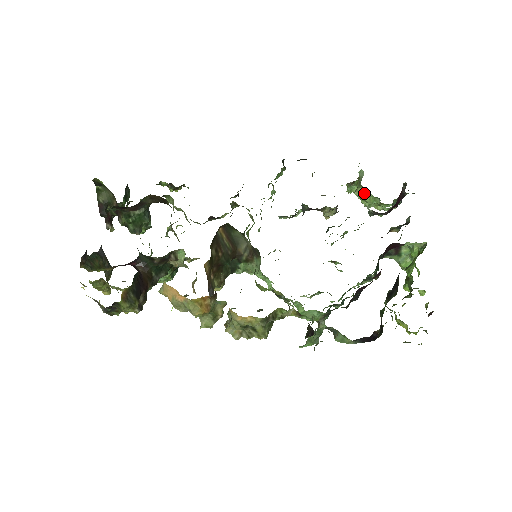
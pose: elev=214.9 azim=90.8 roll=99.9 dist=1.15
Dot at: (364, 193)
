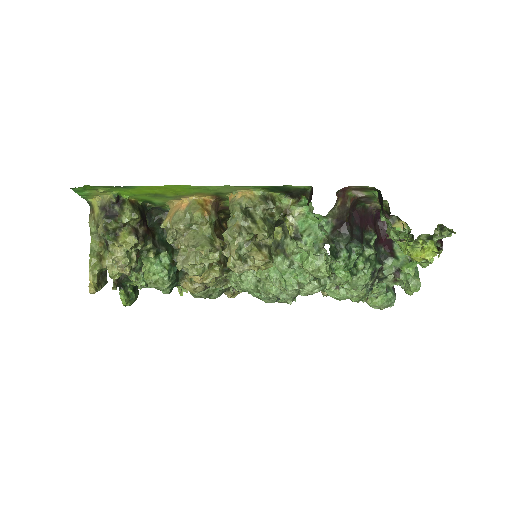
Dot at: occluded
